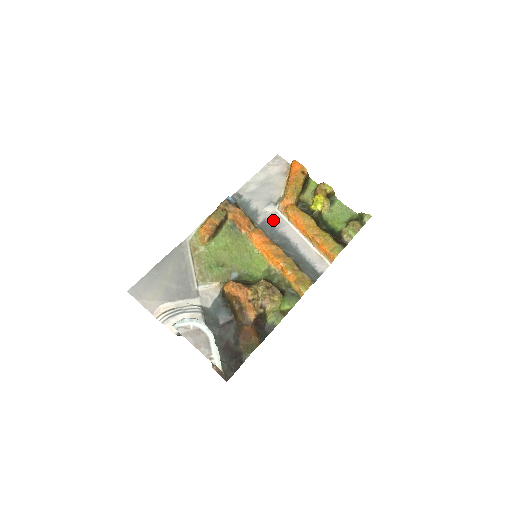
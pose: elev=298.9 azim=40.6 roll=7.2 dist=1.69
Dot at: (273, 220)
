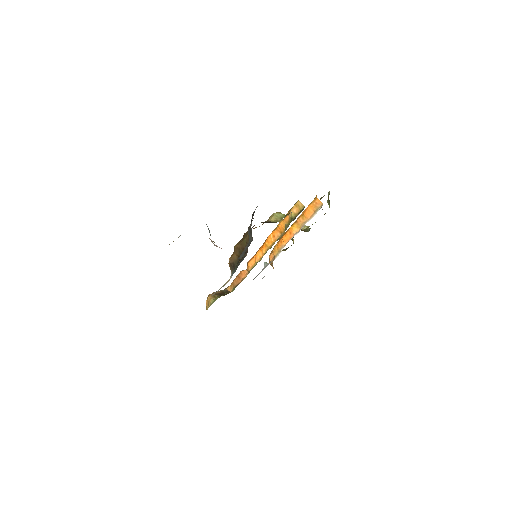
Dot at: occluded
